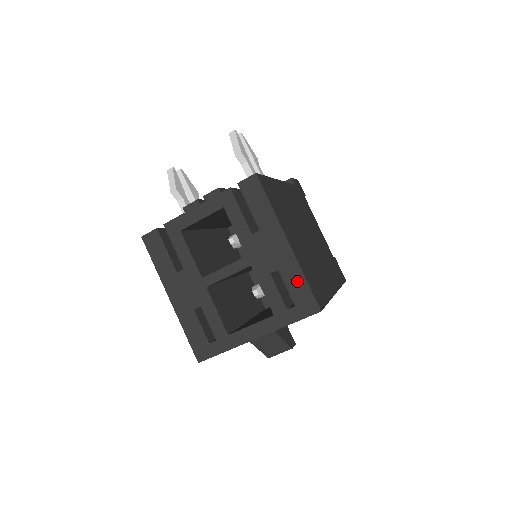
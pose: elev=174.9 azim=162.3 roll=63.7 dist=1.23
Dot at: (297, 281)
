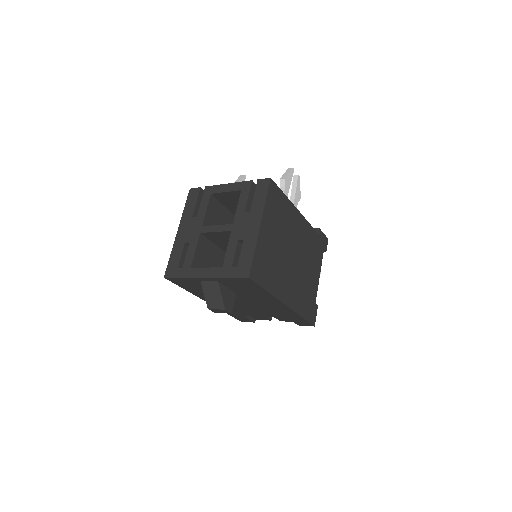
Dot at: (249, 252)
